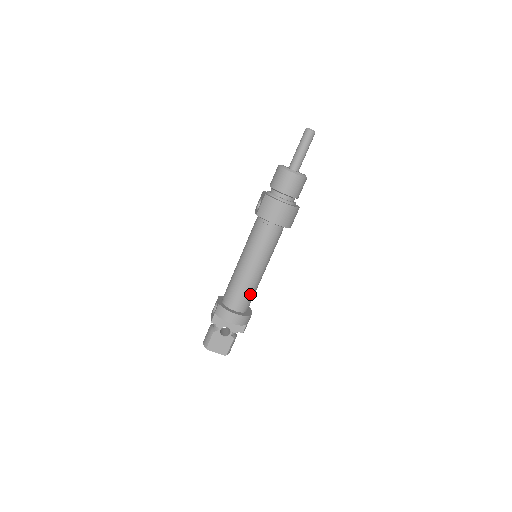
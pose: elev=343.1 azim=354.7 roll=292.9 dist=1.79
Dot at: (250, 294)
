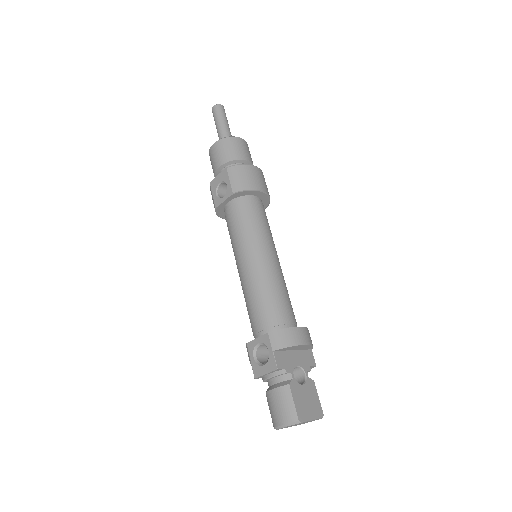
Dot at: (289, 299)
